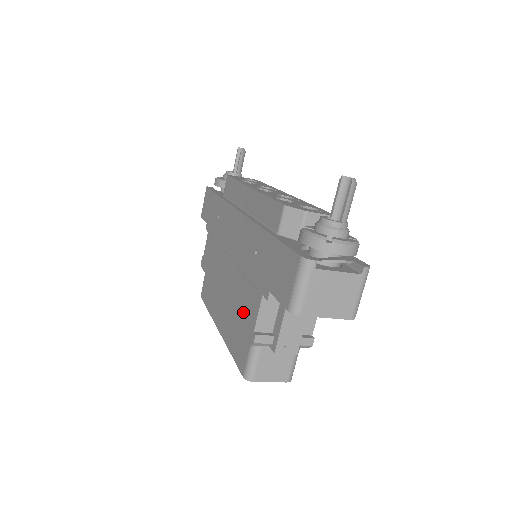
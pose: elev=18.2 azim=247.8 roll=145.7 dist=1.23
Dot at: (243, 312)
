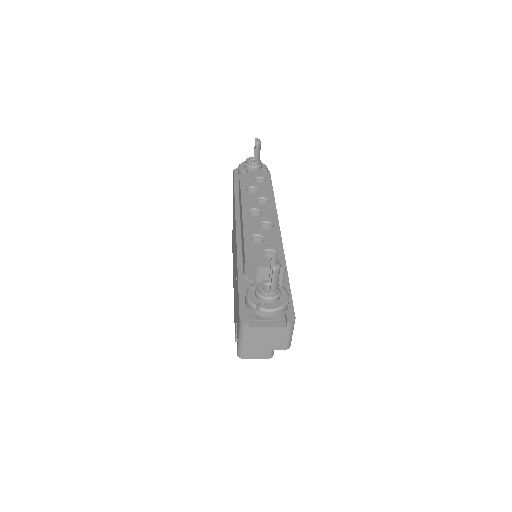
Dot at: occluded
